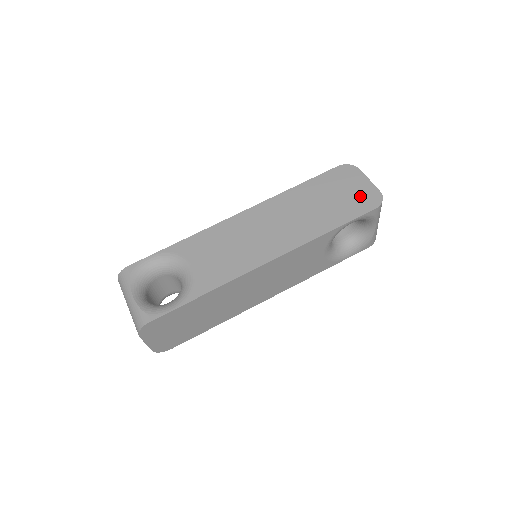
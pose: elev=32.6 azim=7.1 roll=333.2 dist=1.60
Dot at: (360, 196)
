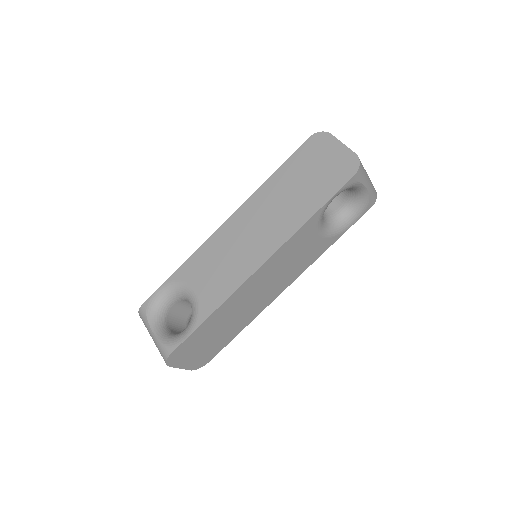
Dot at: (336, 166)
